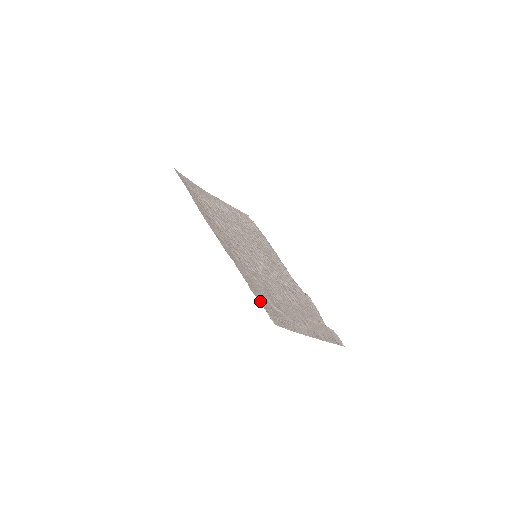
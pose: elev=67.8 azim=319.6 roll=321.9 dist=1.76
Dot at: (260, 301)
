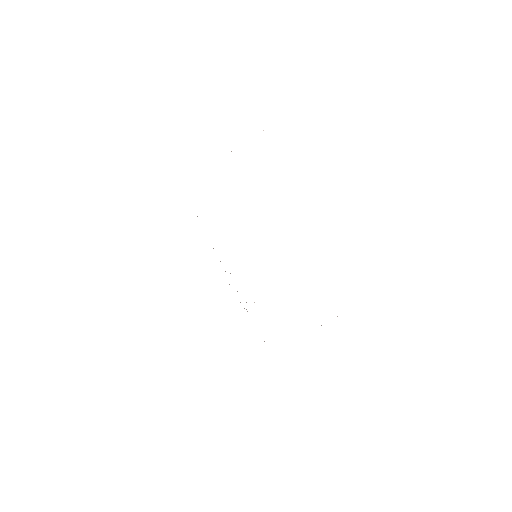
Dot at: occluded
